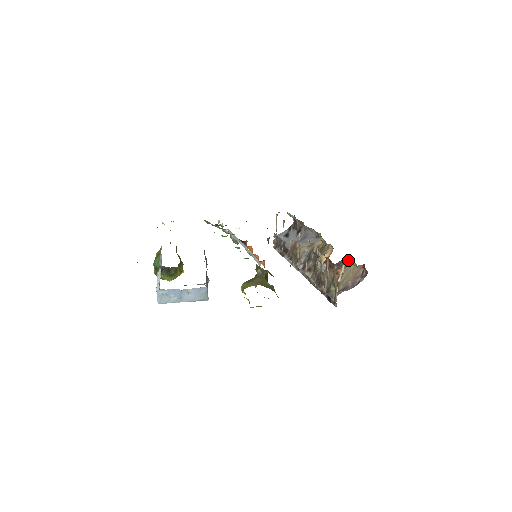
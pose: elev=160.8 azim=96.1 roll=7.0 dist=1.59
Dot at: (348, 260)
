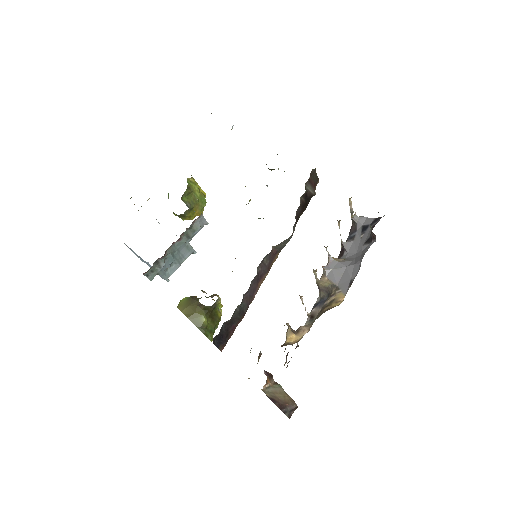
Dot at: (275, 382)
